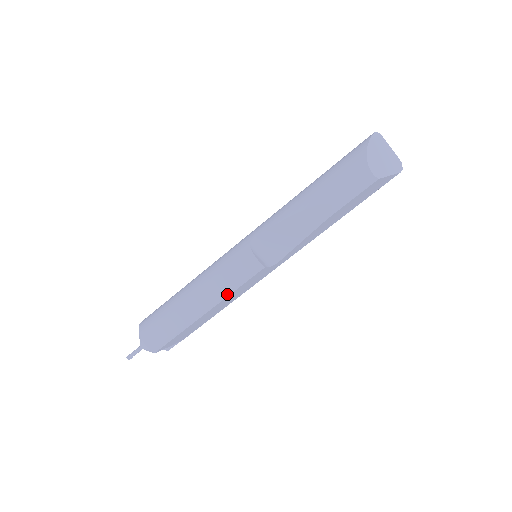
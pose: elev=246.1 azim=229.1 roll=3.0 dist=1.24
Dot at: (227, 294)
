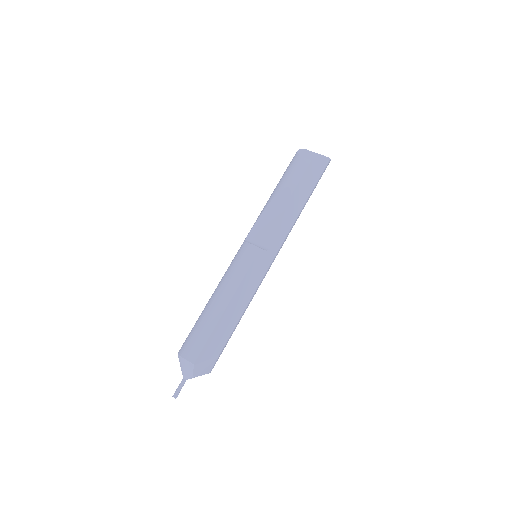
Dot at: (239, 282)
